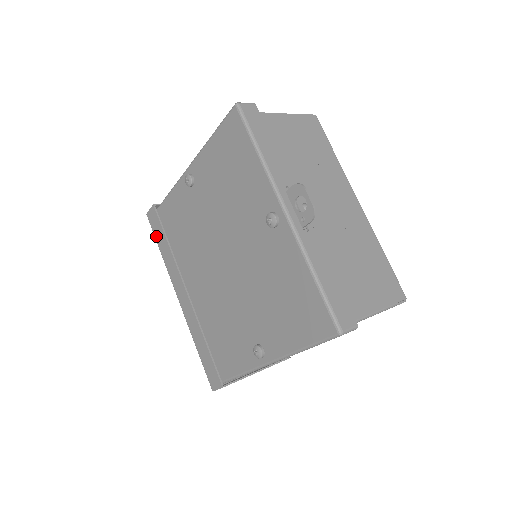
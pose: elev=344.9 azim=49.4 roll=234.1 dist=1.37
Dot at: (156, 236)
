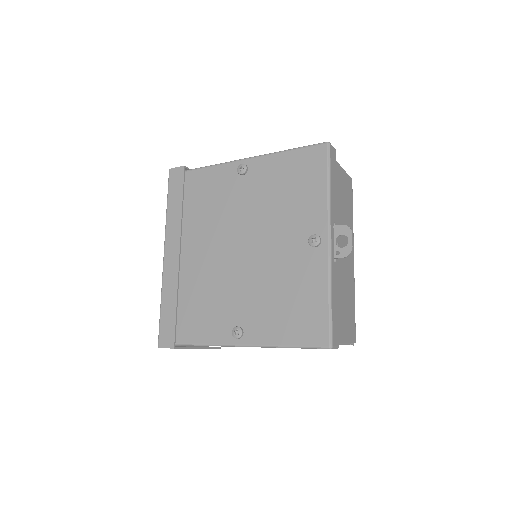
Dot at: (170, 192)
